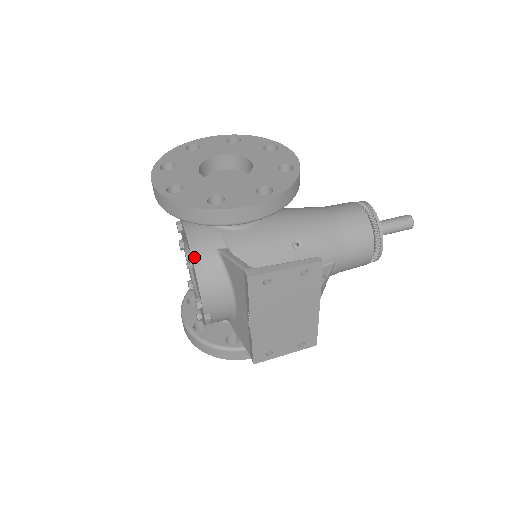
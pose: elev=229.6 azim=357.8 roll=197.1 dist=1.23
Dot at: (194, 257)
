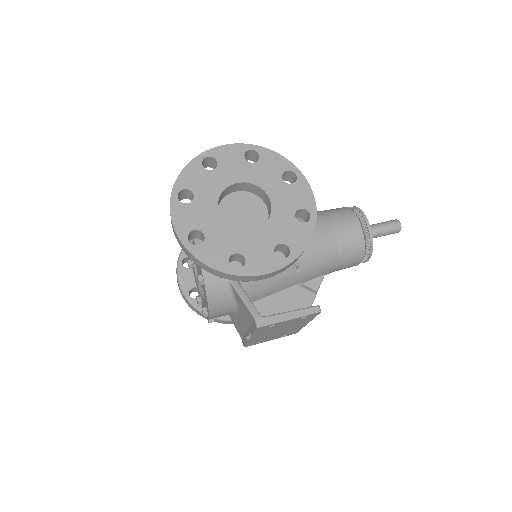
Dot at: (207, 285)
